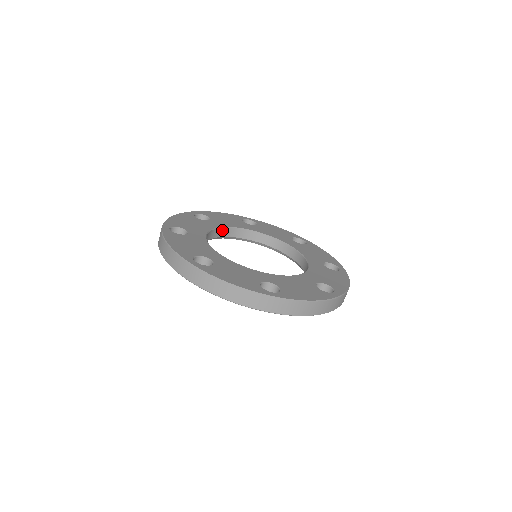
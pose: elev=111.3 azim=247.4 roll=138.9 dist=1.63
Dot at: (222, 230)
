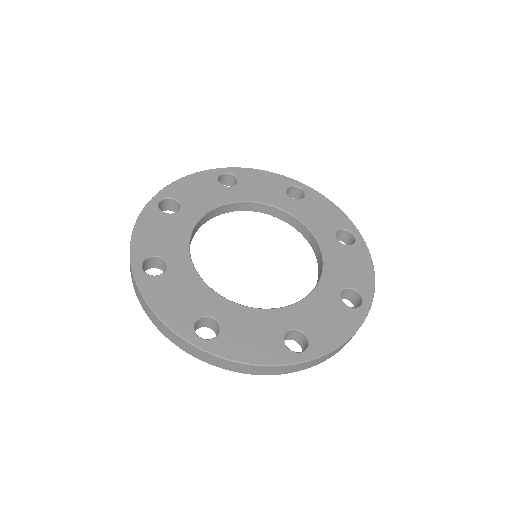
Dot at: (201, 220)
